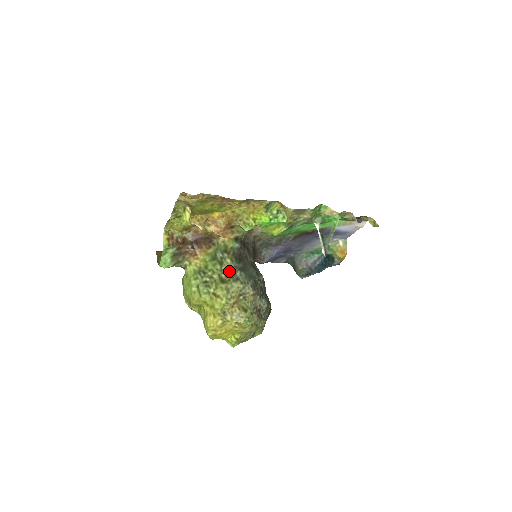
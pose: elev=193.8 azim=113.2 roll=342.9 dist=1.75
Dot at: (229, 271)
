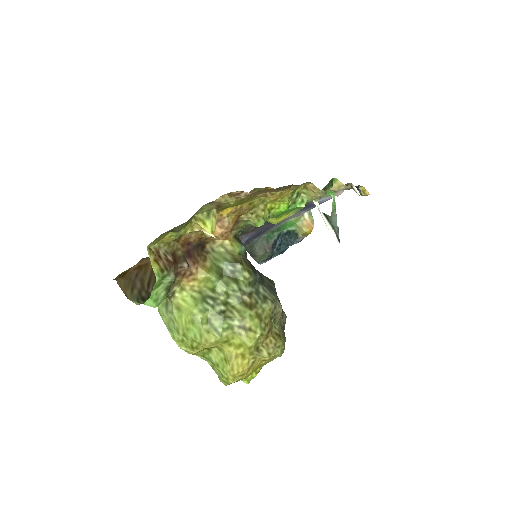
Dot at: (250, 289)
